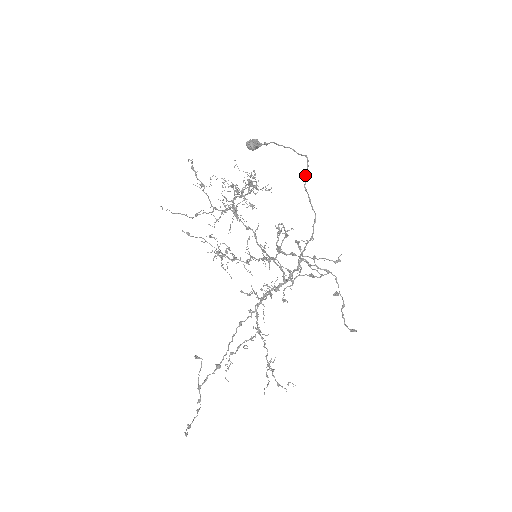
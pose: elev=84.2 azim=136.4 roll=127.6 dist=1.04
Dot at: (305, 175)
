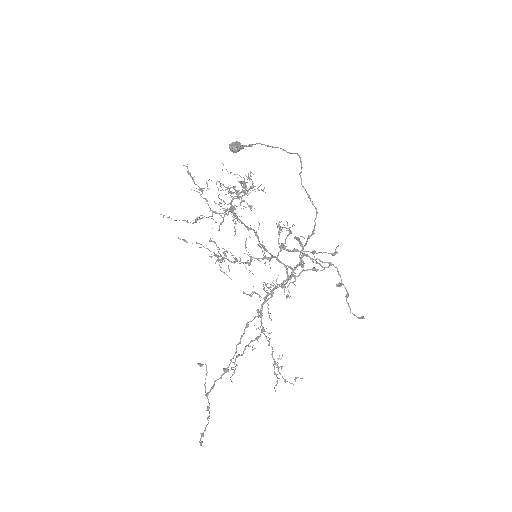
Dot at: (300, 172)
